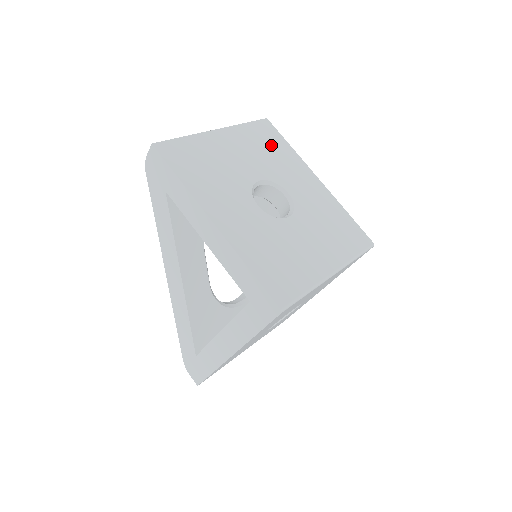
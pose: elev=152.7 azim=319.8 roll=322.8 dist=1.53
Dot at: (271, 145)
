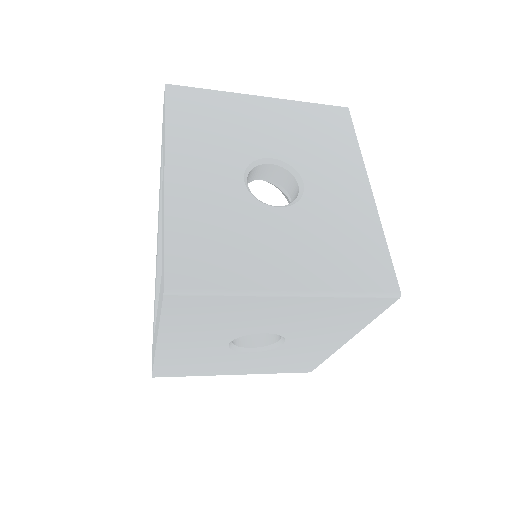
Dot at: (327, 133)
